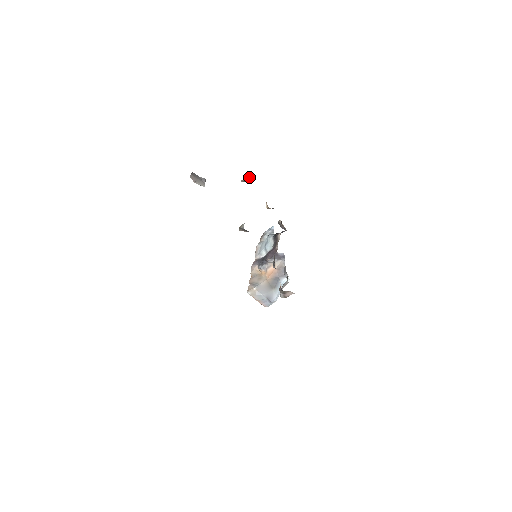
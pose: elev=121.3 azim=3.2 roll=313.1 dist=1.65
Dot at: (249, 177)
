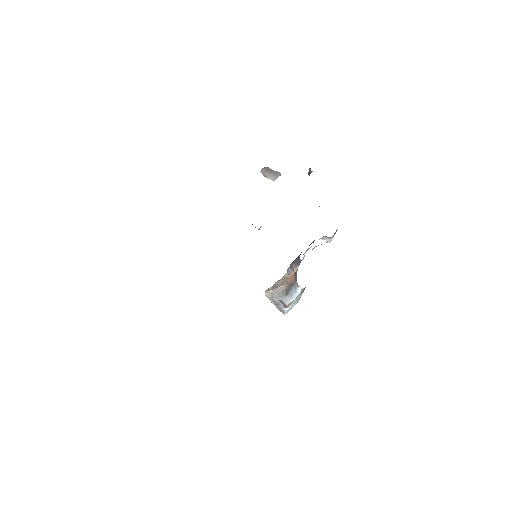
Dot at: (309, 171)
